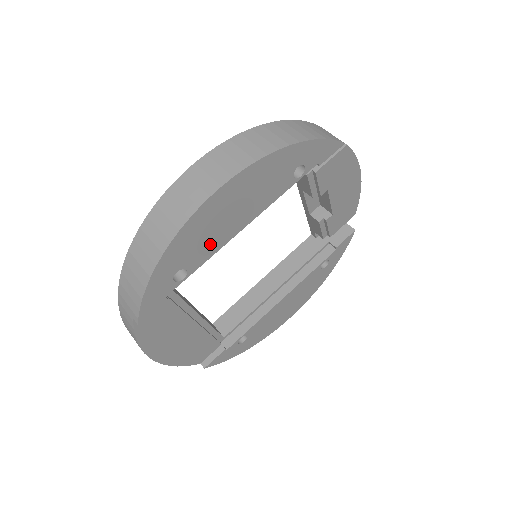
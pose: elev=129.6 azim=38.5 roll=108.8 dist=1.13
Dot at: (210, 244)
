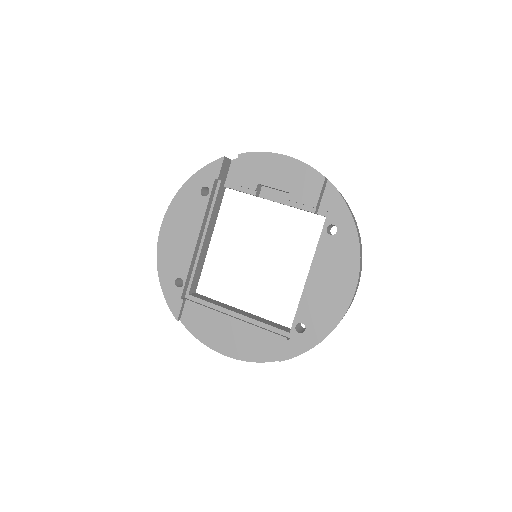
Dot at: (183, 258)
